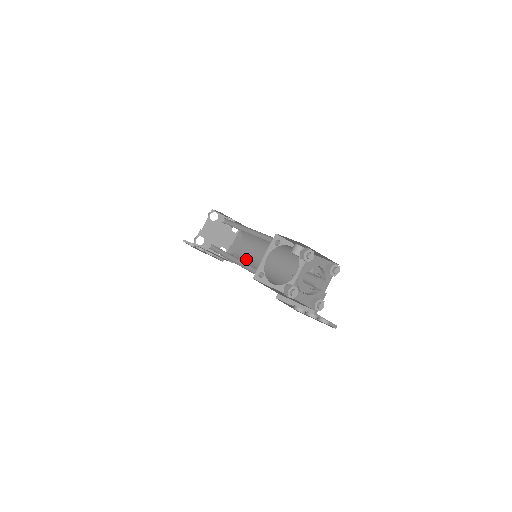
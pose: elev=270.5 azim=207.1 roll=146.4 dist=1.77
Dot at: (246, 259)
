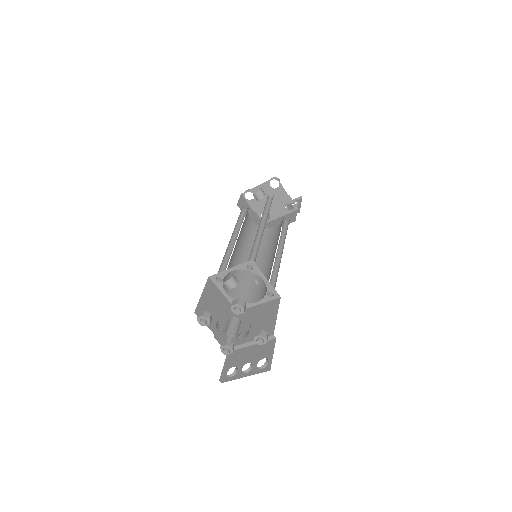
Dot at: occluded
